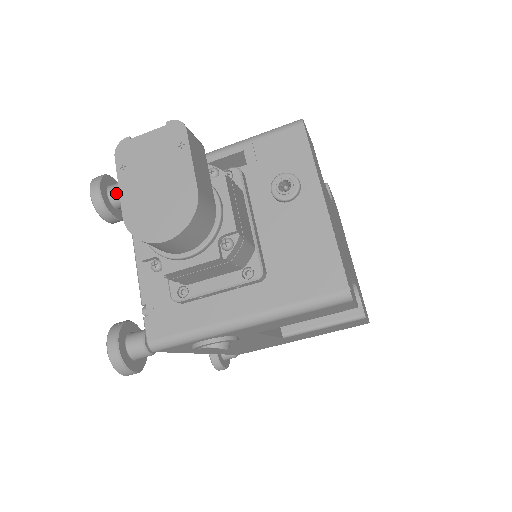
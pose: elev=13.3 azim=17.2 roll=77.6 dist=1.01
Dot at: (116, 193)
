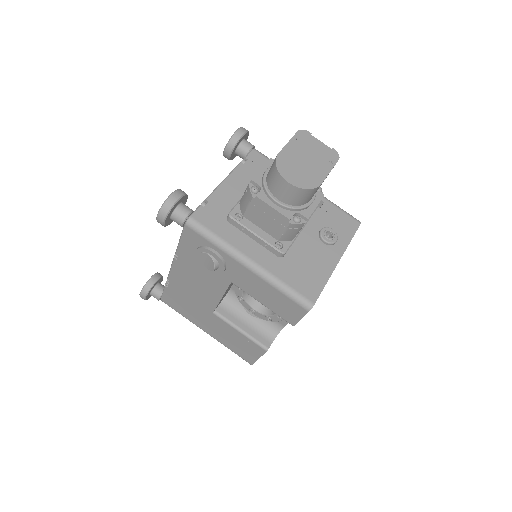
Dot at: (246, 145)
